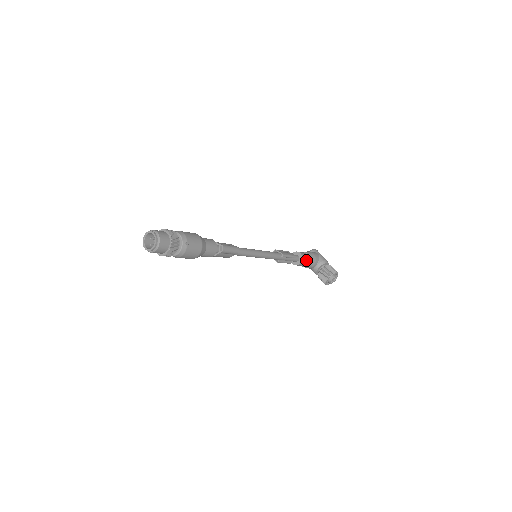
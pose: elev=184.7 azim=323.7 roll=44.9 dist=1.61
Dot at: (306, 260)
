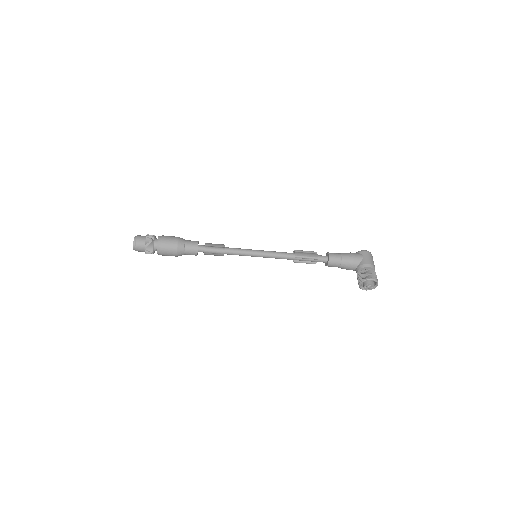
Dot at: (337, 262)
